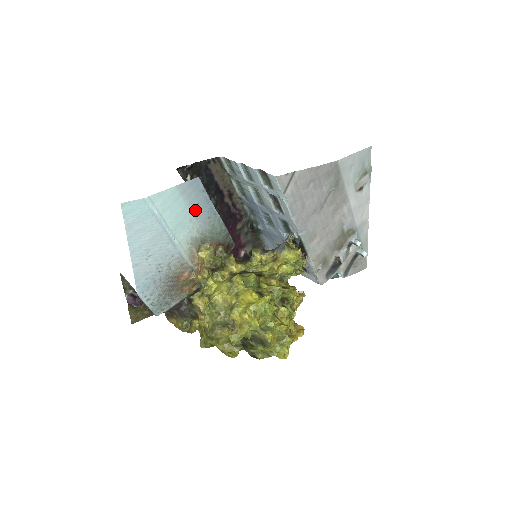
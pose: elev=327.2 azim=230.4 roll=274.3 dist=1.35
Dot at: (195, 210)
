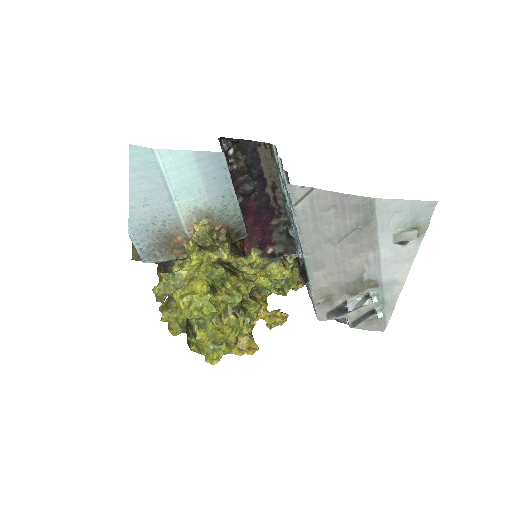
Dot at: (209, 183)
